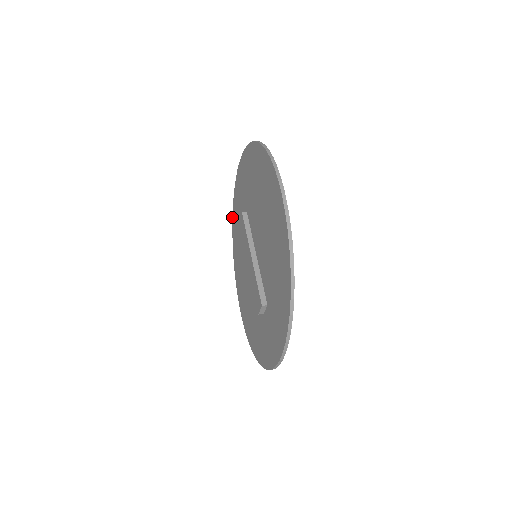
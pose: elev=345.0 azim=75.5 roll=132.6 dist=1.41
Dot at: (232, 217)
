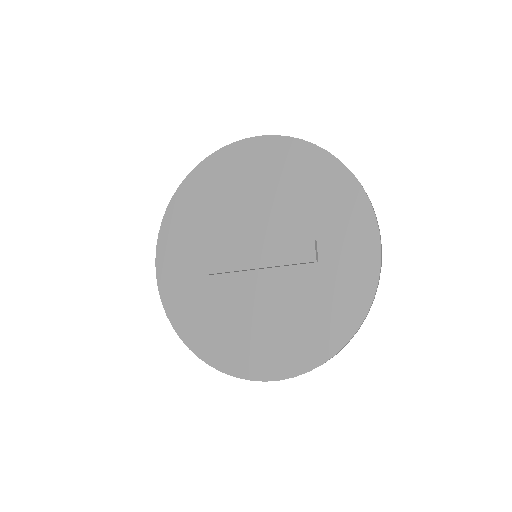
Dot at: occluded
